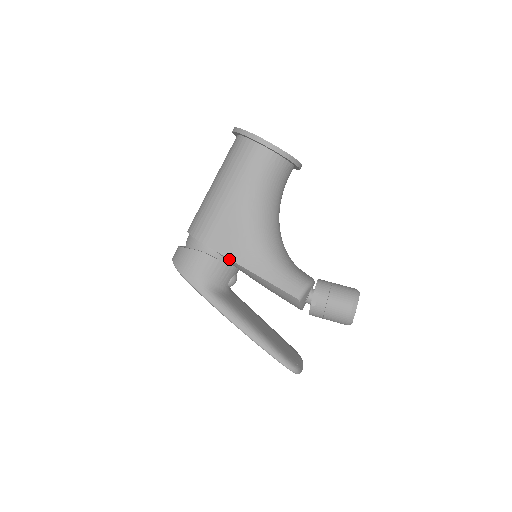
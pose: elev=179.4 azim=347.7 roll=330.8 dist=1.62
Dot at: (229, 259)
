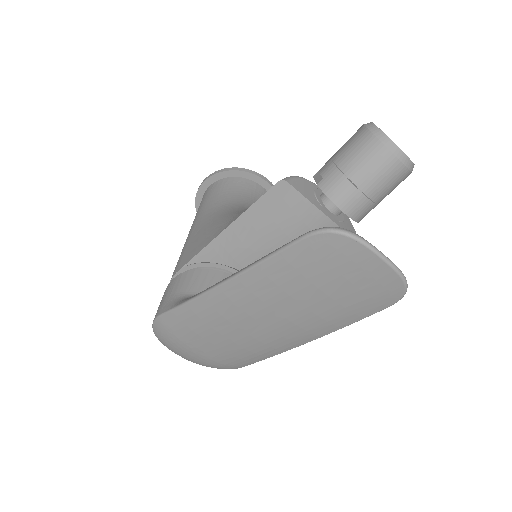
Dot at: (200, 252)
